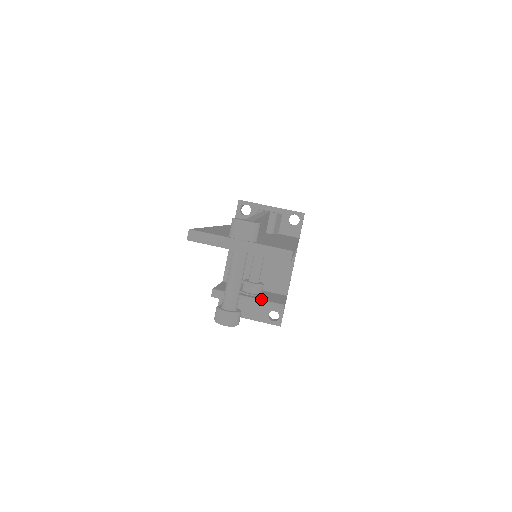
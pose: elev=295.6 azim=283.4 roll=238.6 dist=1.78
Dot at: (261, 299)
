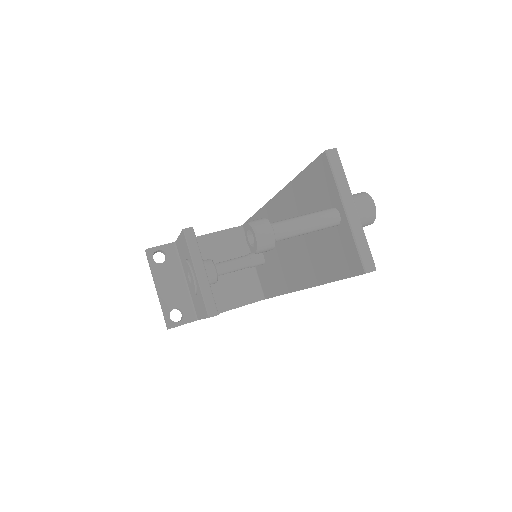
Dot at: occluded
